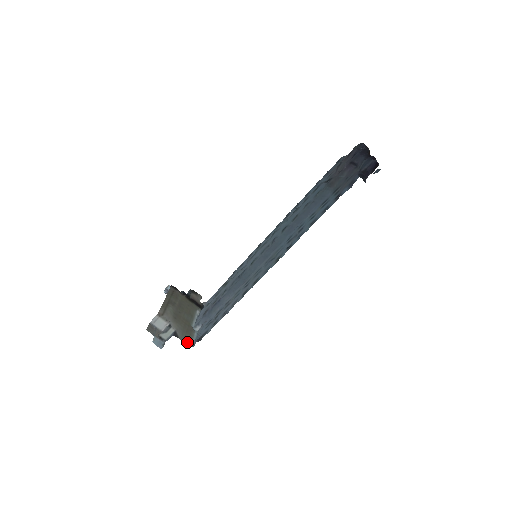
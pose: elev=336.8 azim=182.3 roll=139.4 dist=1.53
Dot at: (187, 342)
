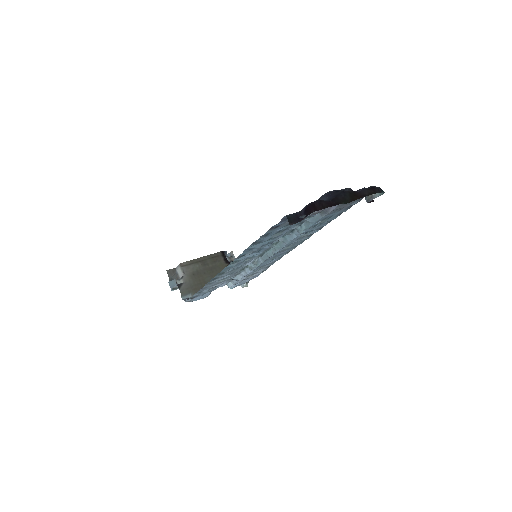
Dot at: (188, 296)
